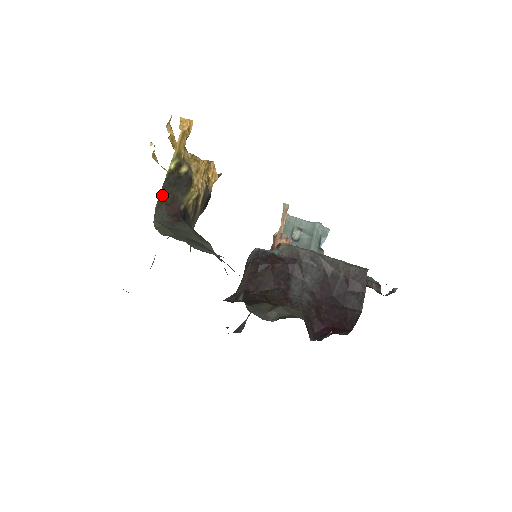
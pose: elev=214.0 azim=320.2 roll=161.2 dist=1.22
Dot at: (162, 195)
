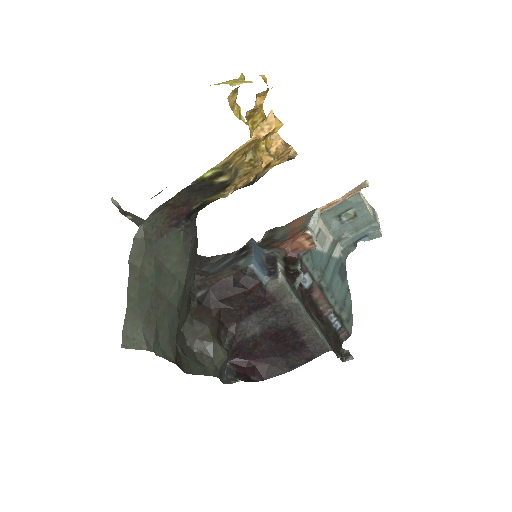
Dot at: (172, 200)
